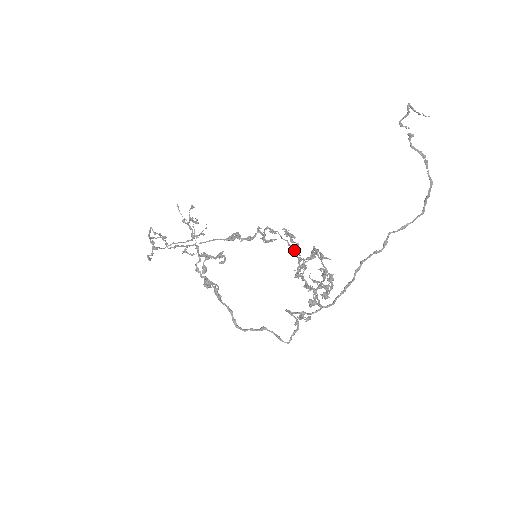
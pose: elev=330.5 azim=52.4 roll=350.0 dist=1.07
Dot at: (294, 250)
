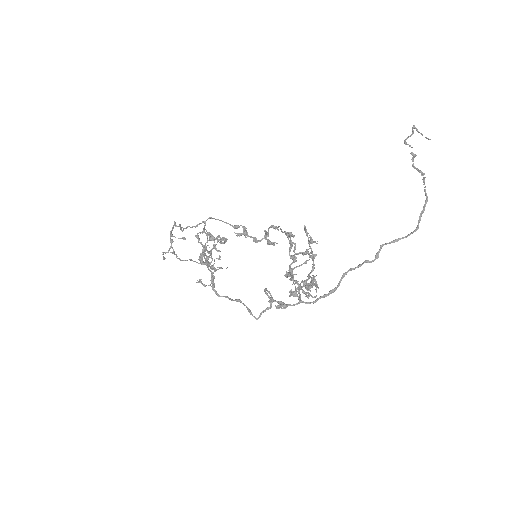
Dot at: occluded
